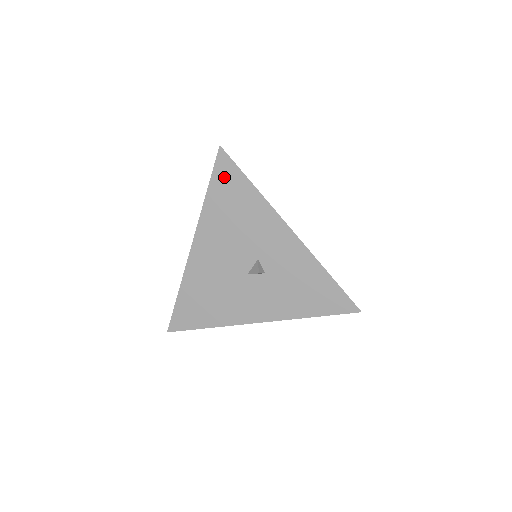
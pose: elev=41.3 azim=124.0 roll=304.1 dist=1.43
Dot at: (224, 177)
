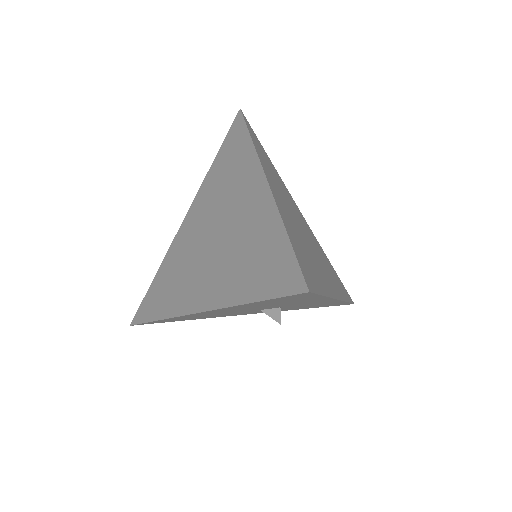
Dot at: (289, 298)
